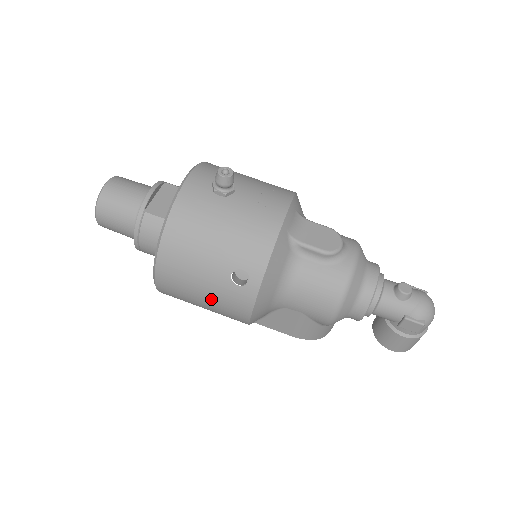
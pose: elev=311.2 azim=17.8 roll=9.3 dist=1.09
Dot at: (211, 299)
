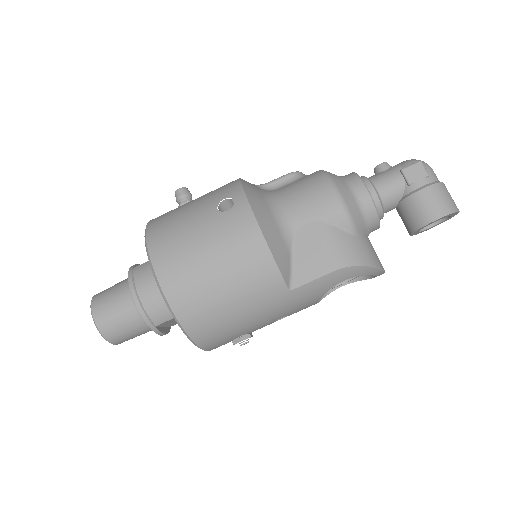
Dot at: (216, 248)
